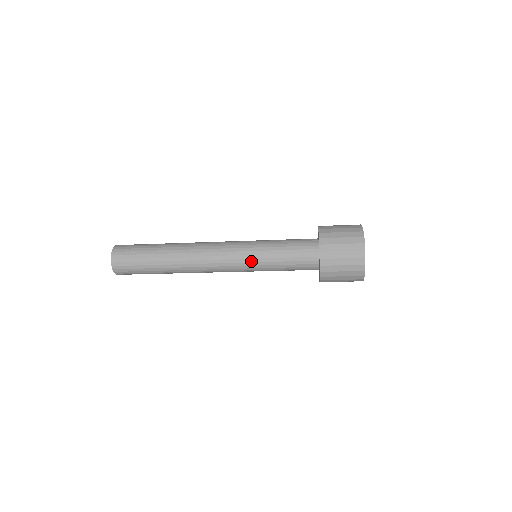
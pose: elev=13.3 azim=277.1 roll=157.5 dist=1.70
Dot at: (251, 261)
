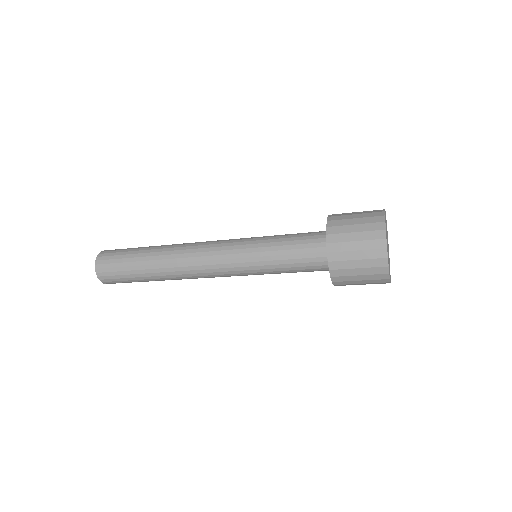
Dot at: (247, 265)
